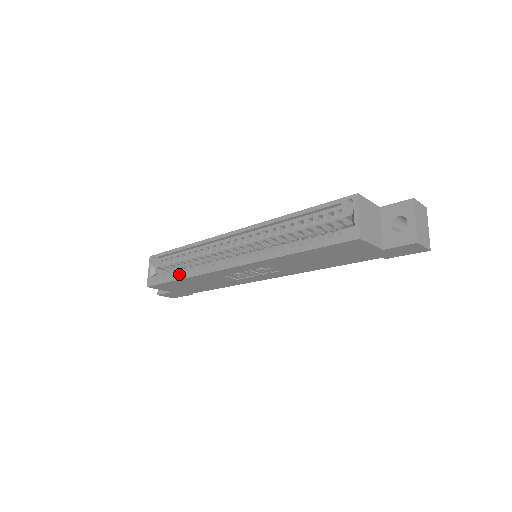
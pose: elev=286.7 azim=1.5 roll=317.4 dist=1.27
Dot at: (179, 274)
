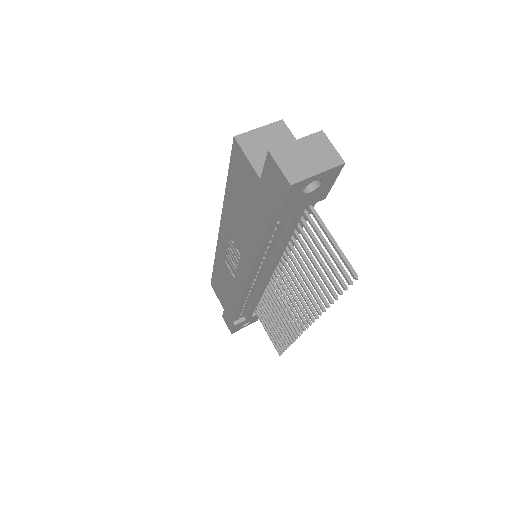
Dot at: occluded
